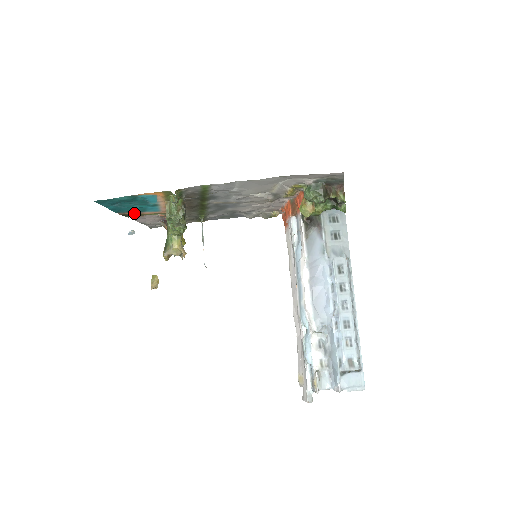
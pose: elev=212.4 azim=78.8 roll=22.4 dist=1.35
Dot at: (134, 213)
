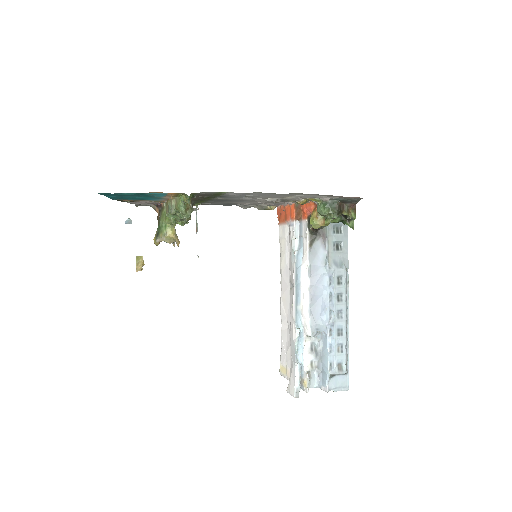
Dot at: (131, 200)
